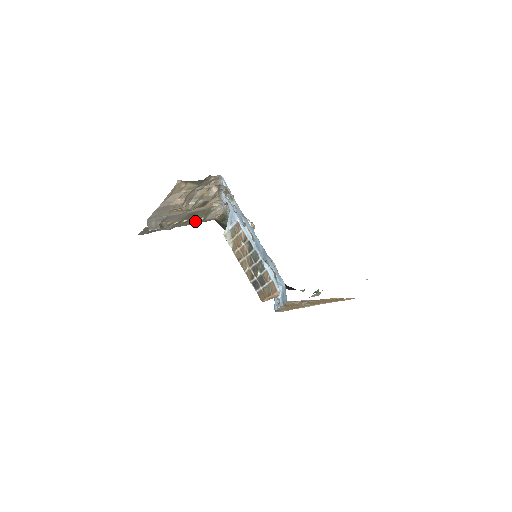
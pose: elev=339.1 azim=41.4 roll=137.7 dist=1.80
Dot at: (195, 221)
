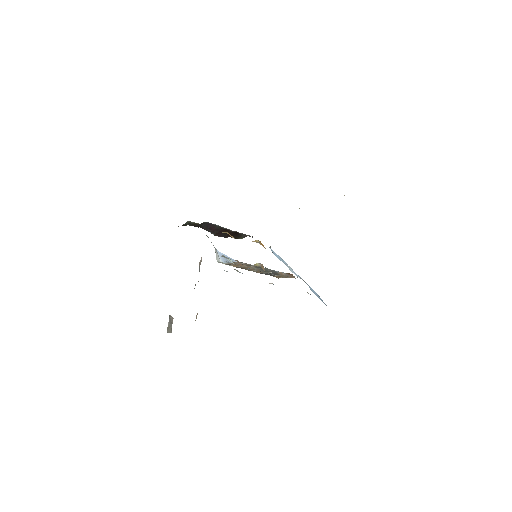
Dot at: occluded
